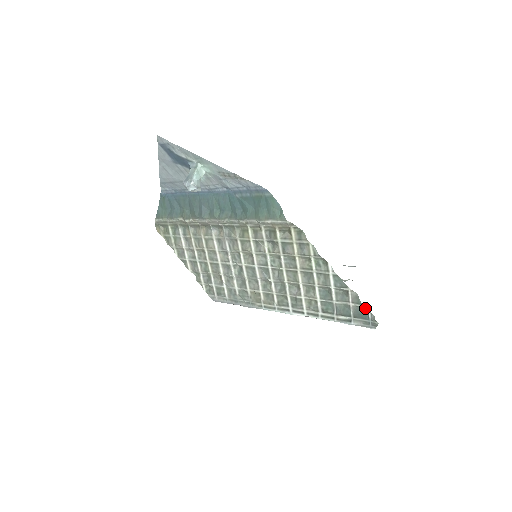
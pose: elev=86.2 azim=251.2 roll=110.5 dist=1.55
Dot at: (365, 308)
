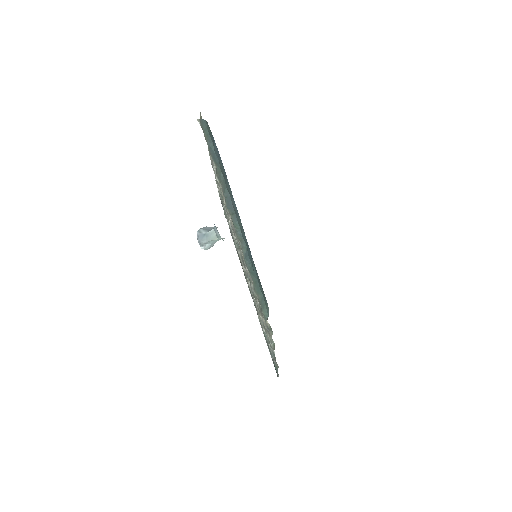
Dot at: (277, 371)
